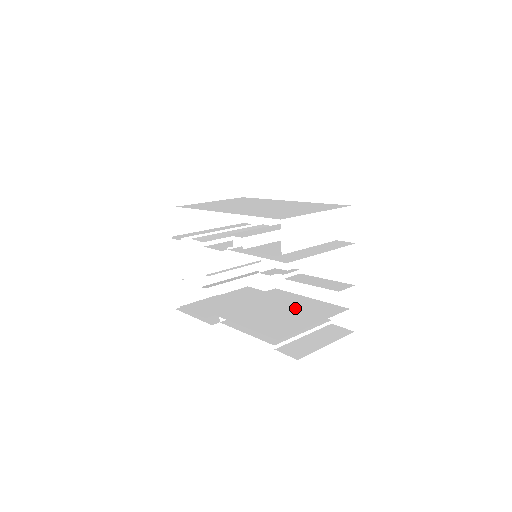
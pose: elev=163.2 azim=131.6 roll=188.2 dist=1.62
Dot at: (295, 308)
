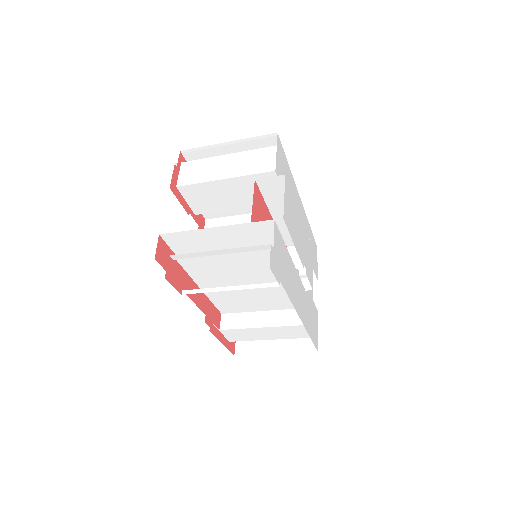
Dot at: (248, 277)
